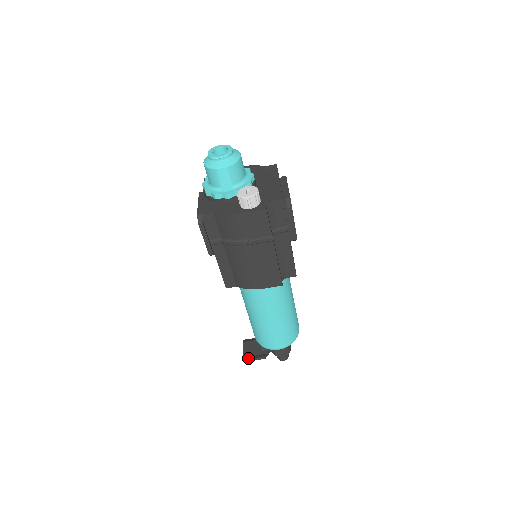
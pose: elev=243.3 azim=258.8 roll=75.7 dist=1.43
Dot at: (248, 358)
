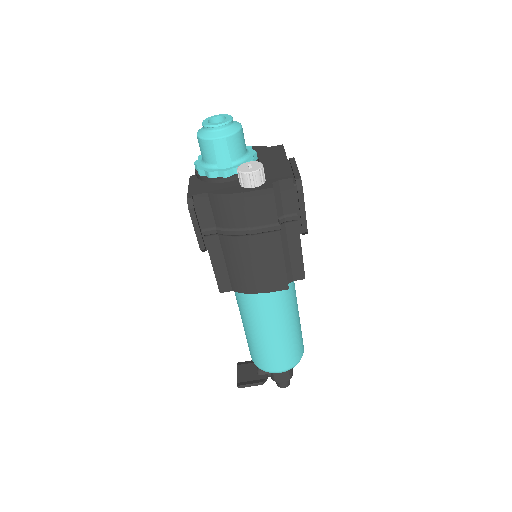
Dot at: (243, 384)
